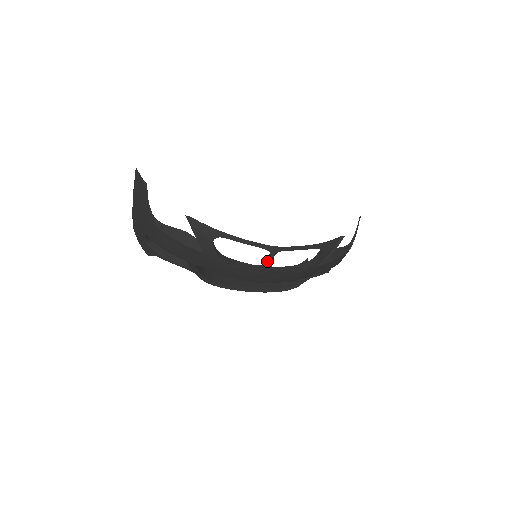
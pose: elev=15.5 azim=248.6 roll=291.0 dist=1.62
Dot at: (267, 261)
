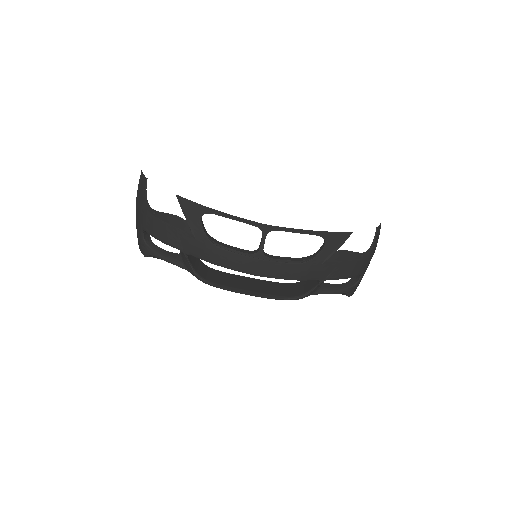
Dot at: (260, 243)
